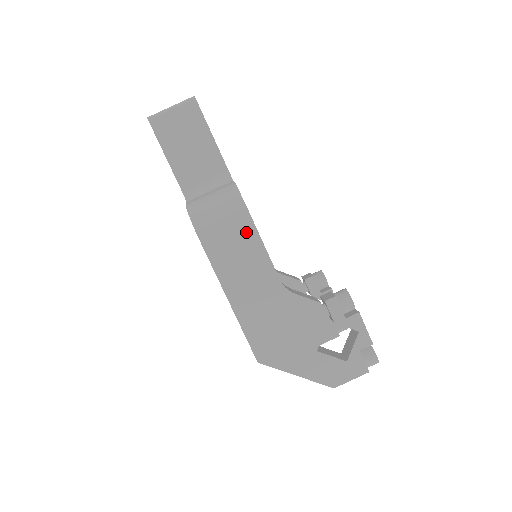
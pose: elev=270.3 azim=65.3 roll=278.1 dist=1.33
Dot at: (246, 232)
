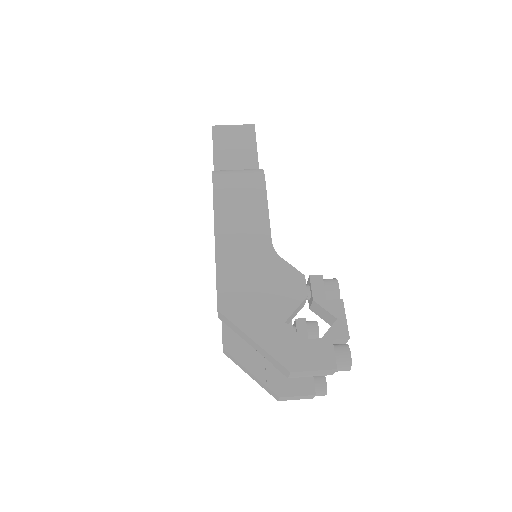
Dot at: (256, 193)
